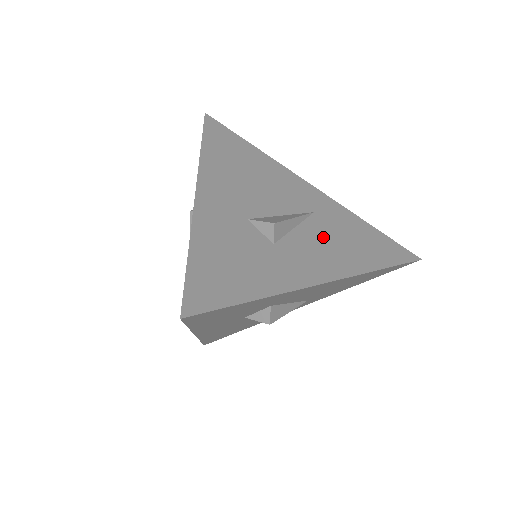
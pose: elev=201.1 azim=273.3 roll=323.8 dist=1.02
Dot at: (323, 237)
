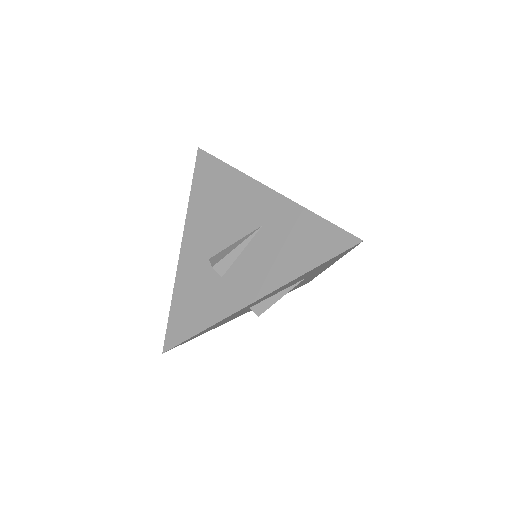
Dot at: (262, 253)
